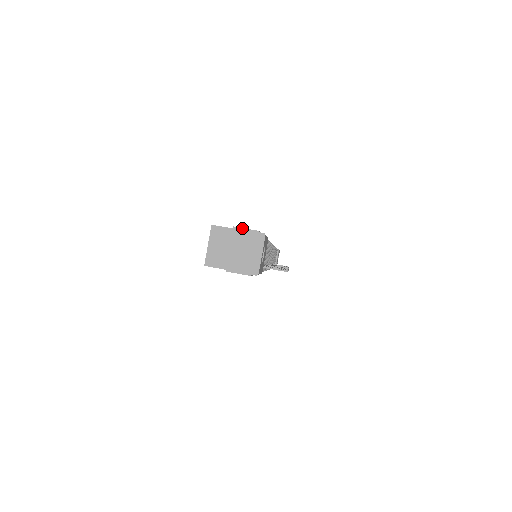
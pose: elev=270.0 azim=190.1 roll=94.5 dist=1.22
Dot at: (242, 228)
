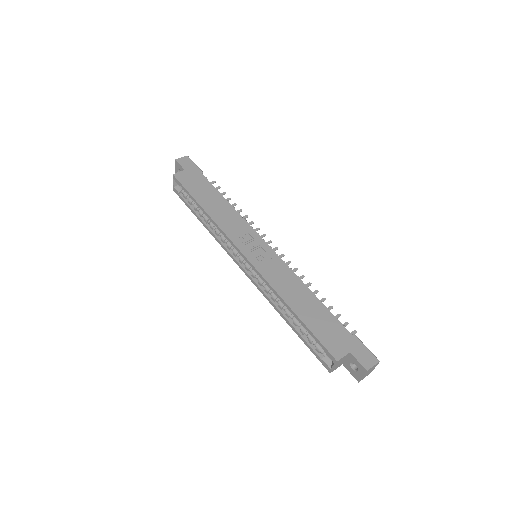
Dot at: (371, 368)
